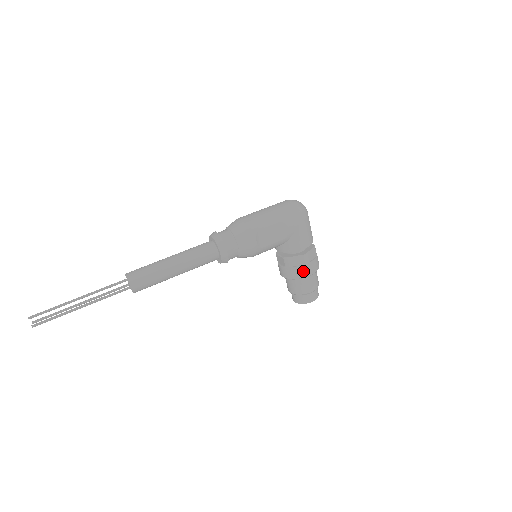
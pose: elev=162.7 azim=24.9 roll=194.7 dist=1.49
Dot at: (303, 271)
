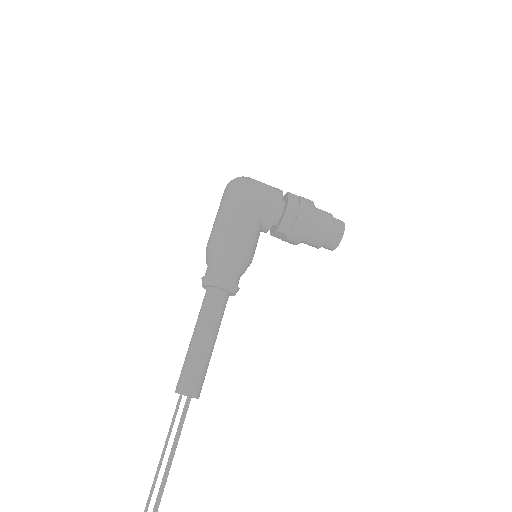
Dot at: (303, 220)
